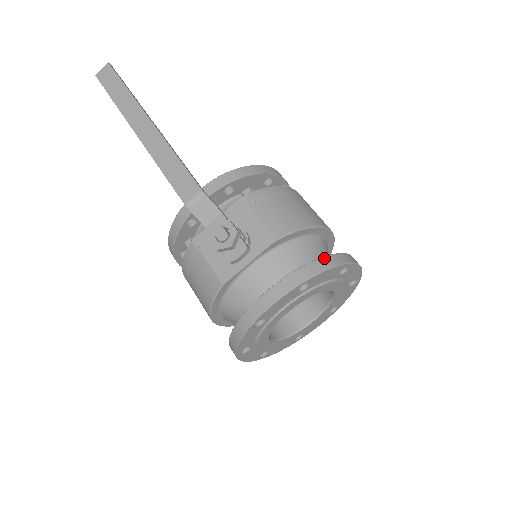
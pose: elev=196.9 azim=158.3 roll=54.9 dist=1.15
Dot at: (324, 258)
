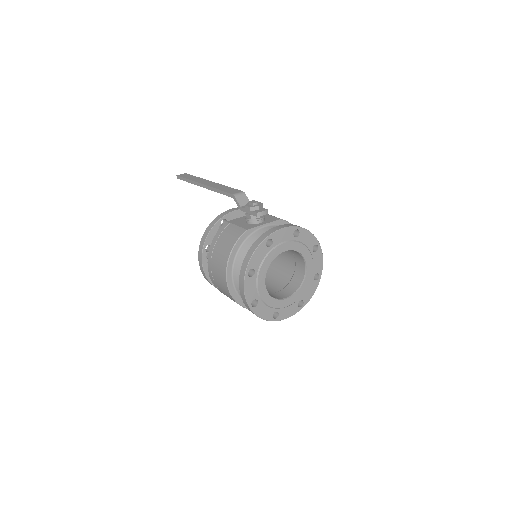
Dot at: occluded
